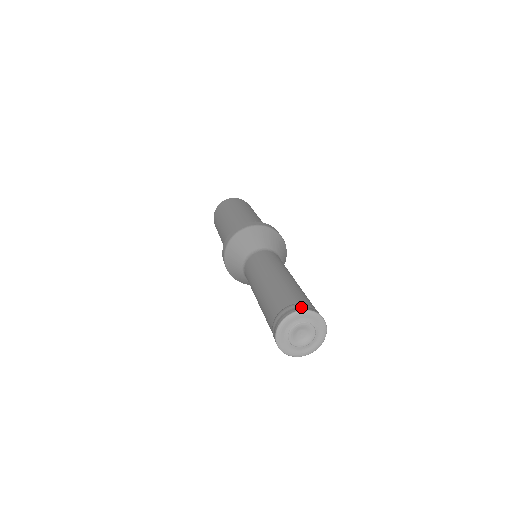
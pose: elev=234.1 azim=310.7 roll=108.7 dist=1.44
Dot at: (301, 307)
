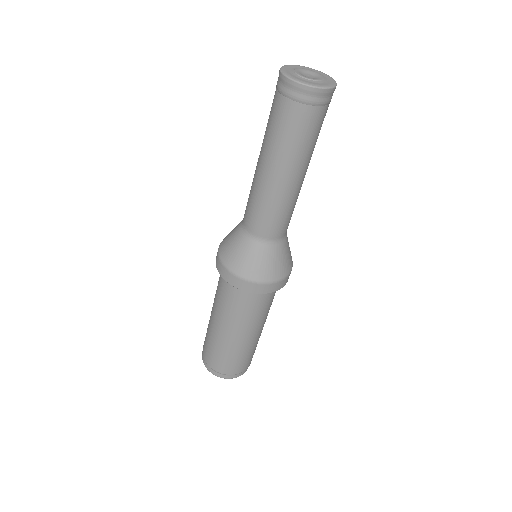
Dot at: occluded
